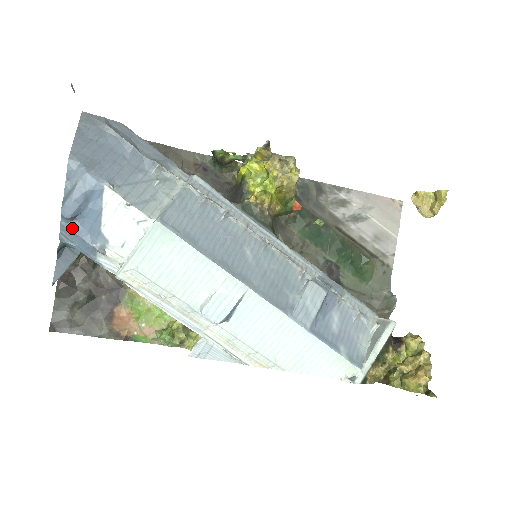
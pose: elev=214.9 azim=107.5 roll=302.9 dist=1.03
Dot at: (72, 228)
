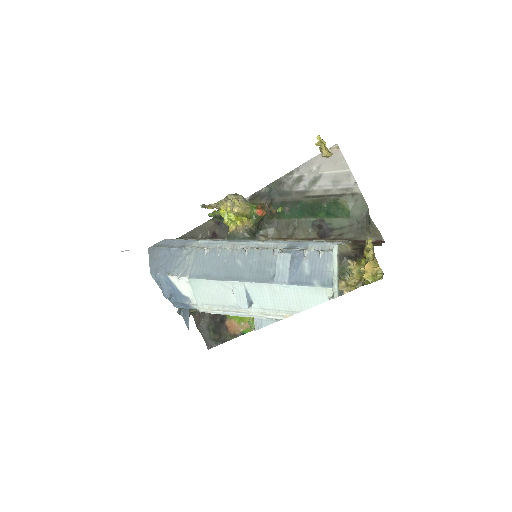
Dot at: (174, 301)
